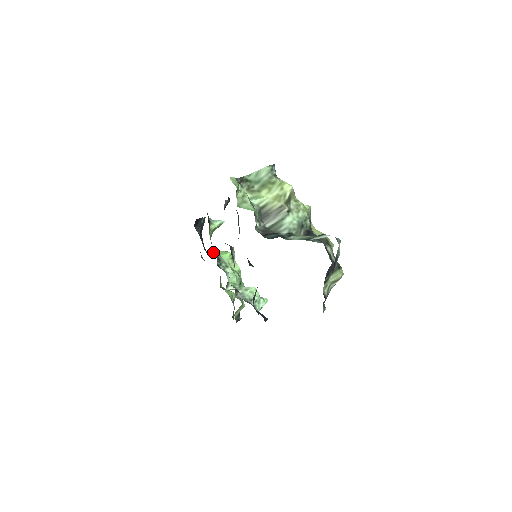
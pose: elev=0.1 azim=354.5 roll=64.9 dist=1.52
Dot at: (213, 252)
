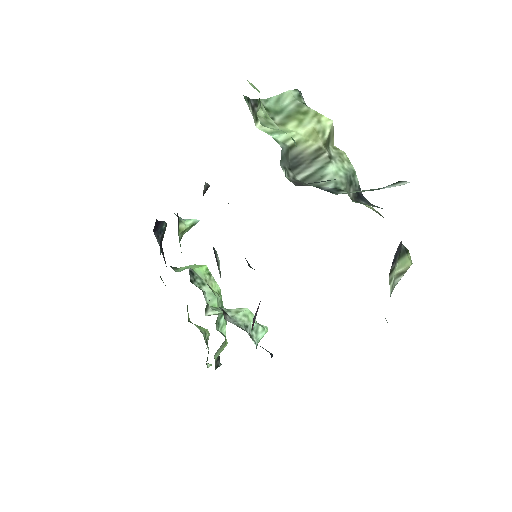
Dot at: (180, 267)
